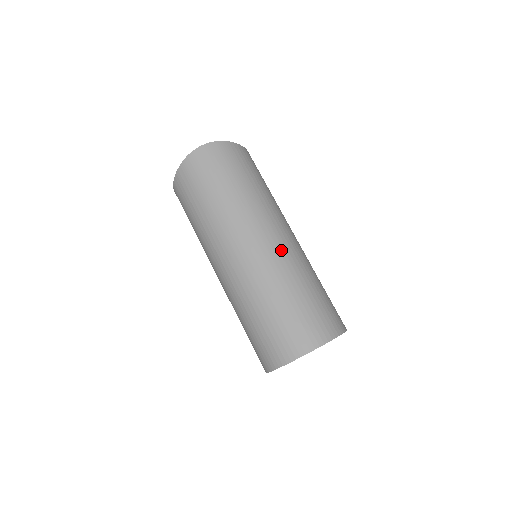
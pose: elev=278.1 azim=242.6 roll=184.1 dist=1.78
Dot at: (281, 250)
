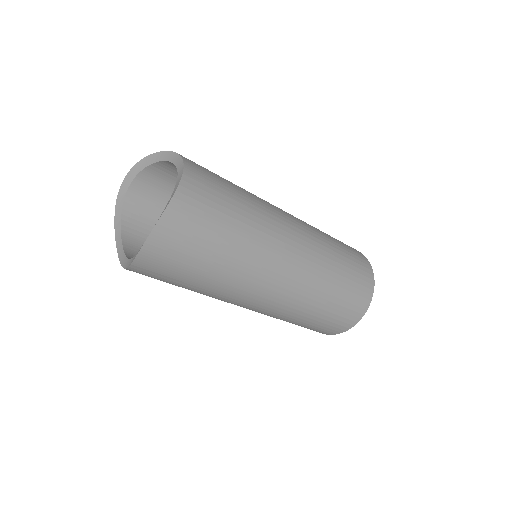
Dot at: (303, 268)
